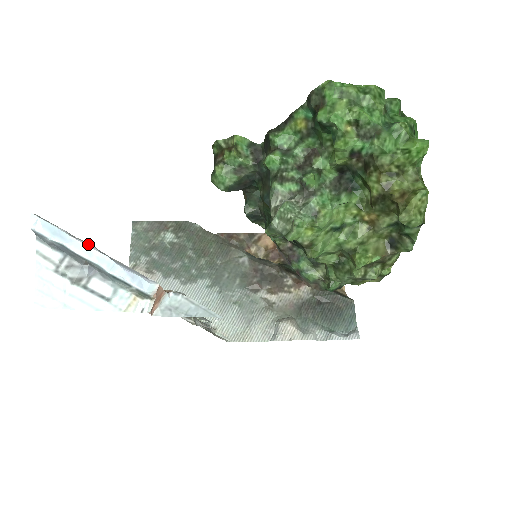
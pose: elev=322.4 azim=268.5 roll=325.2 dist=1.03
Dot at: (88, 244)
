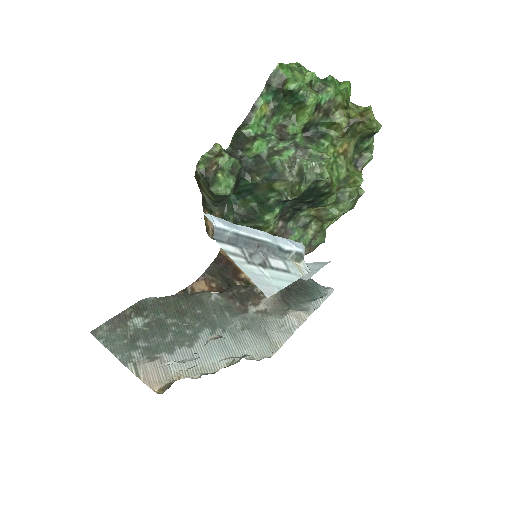
Dot at: (249, 228)
